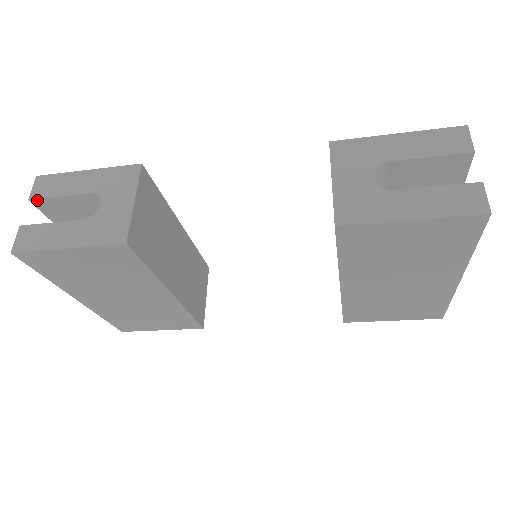
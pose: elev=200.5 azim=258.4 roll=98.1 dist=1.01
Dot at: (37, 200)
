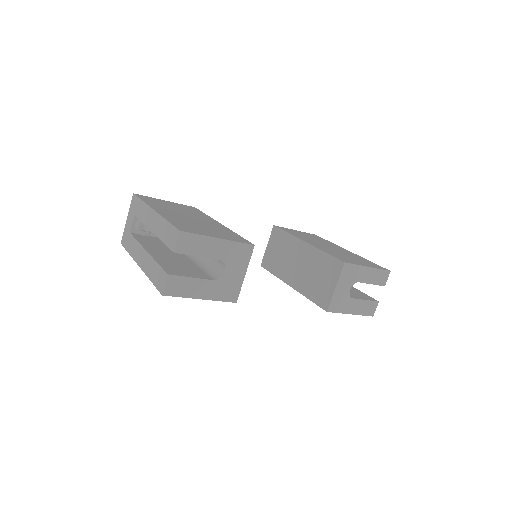
Dot at: (179, 253)
